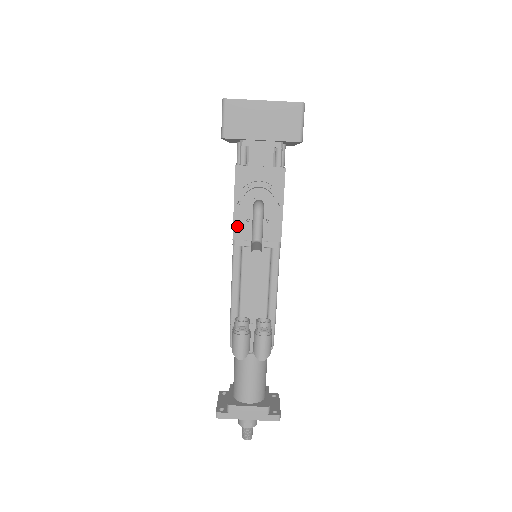
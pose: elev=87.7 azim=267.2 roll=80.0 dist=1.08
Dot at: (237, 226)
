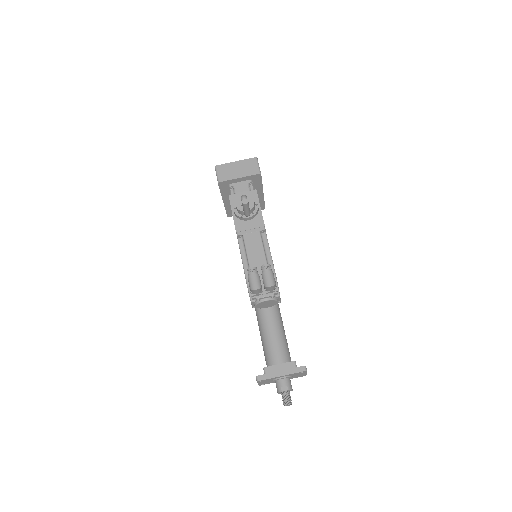
Dot at: (237, 225)
